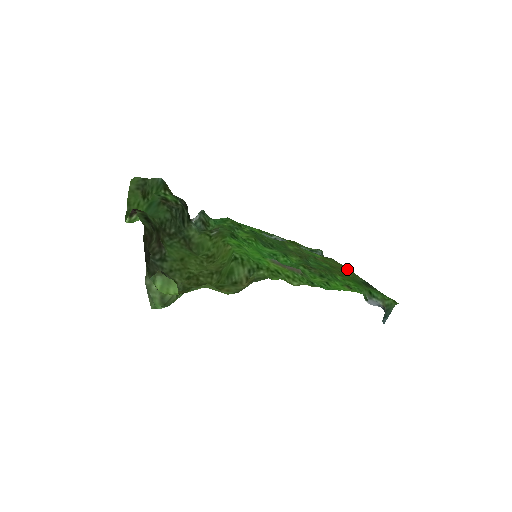
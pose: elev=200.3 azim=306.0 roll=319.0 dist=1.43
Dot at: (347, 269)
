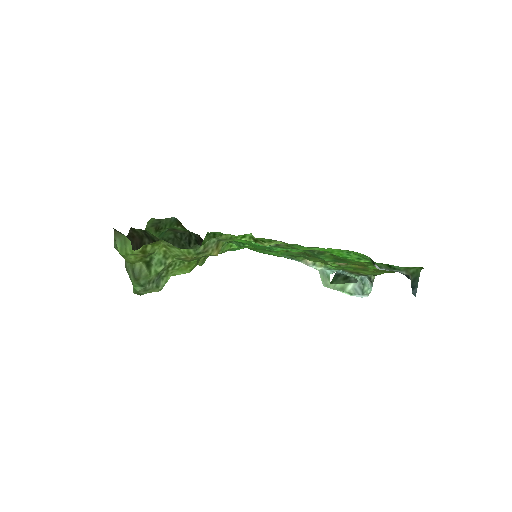
Dot at: (383, 271)
